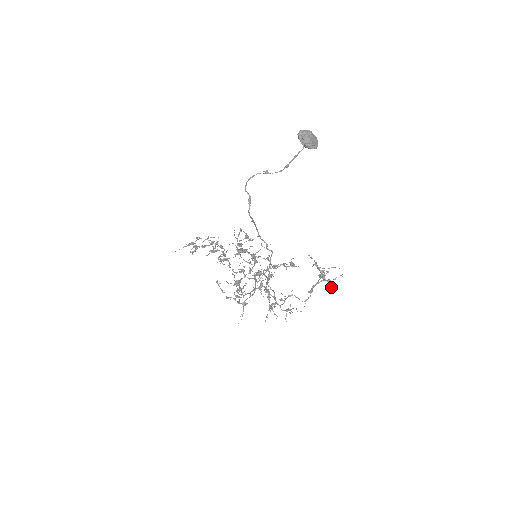
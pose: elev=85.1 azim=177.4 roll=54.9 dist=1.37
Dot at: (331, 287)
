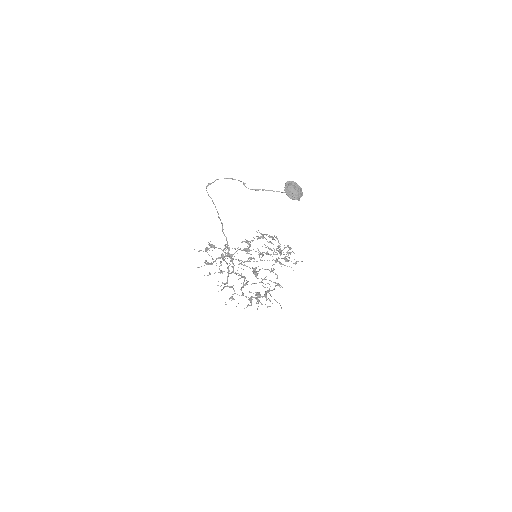
Dot at: occluded
